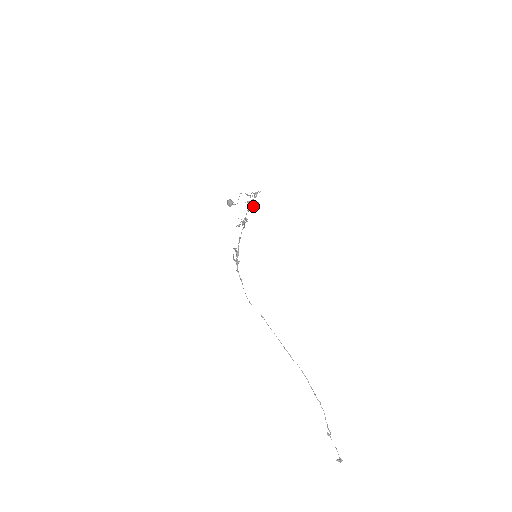
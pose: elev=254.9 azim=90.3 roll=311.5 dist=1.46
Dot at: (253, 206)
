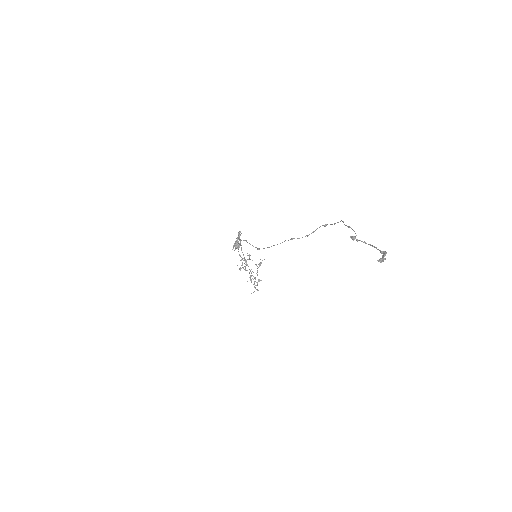
Dot at: occluded
